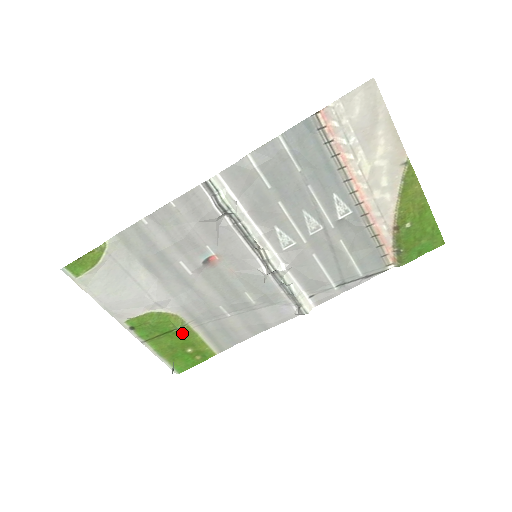
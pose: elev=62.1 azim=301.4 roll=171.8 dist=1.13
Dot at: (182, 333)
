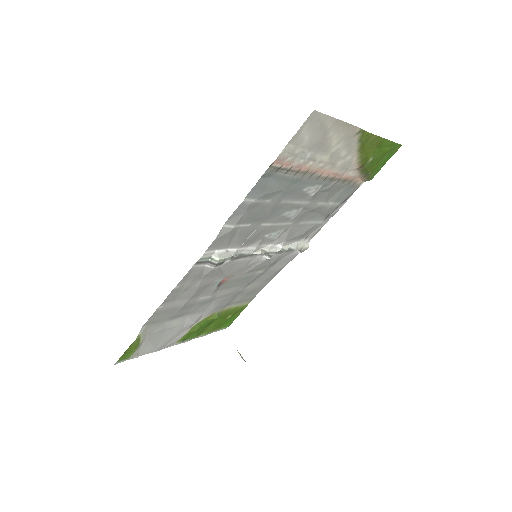
Dot at: (220, 316)
